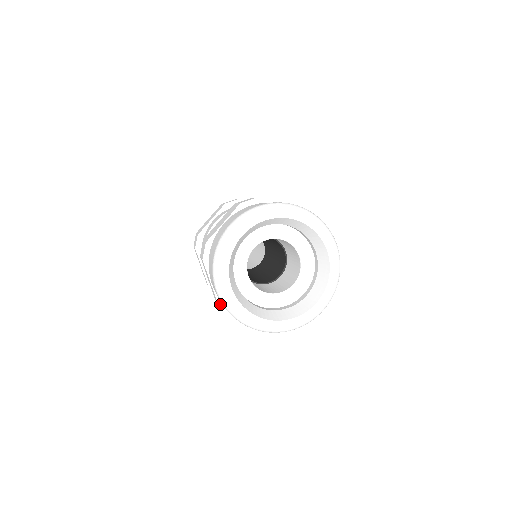
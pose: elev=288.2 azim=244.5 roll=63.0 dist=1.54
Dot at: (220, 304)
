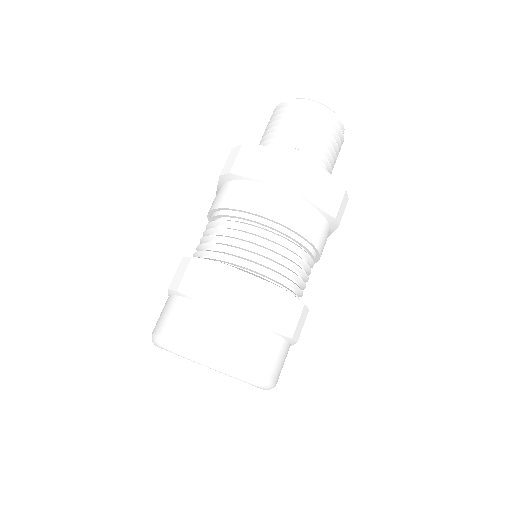
Dot at: occluded
